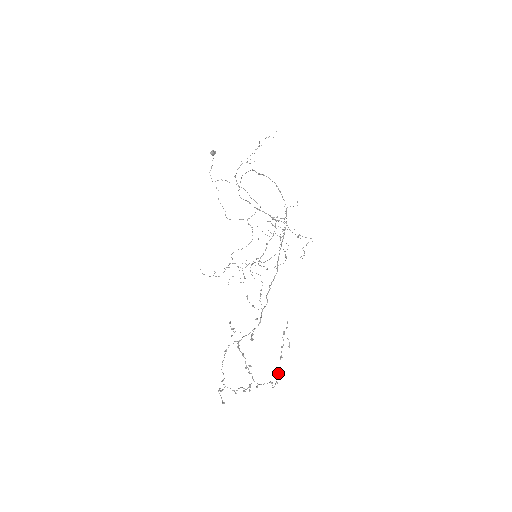
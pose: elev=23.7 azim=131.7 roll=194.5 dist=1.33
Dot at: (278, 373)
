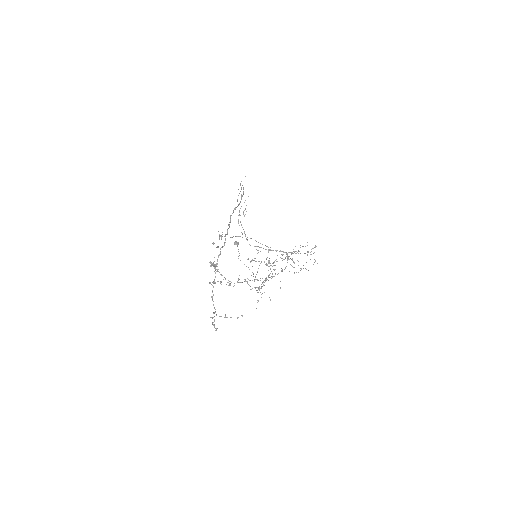
Dot at: occluded
